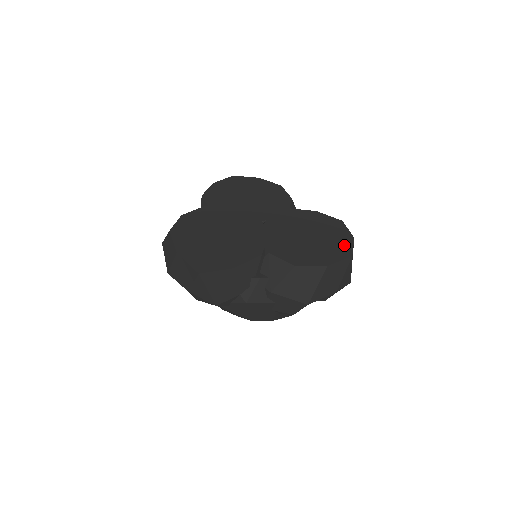
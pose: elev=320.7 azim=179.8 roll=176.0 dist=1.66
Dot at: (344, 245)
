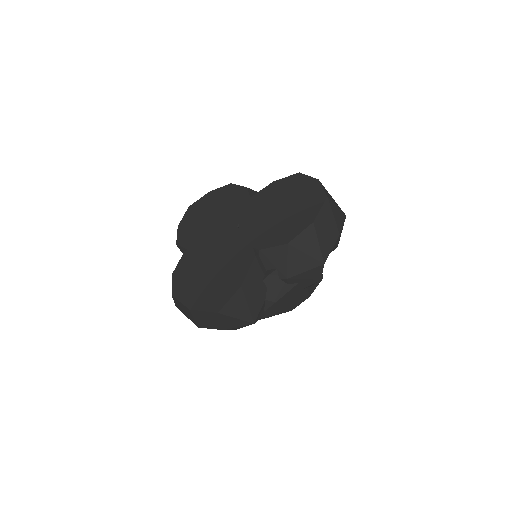
Dot at: (314, 193)
